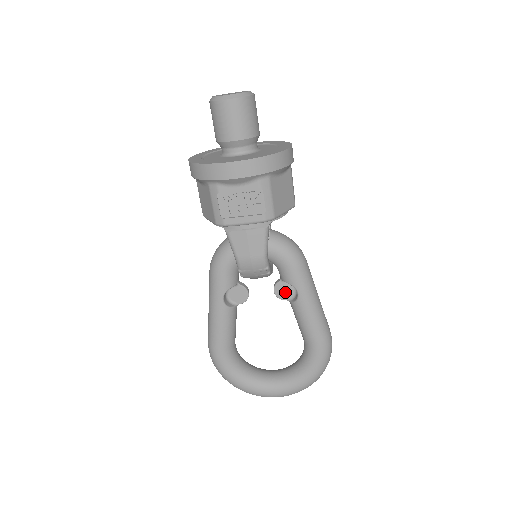
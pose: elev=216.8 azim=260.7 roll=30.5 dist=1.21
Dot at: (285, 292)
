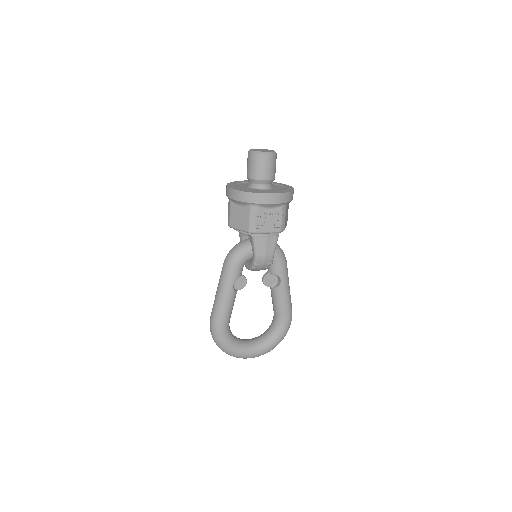
Dot at: (270, 281)
